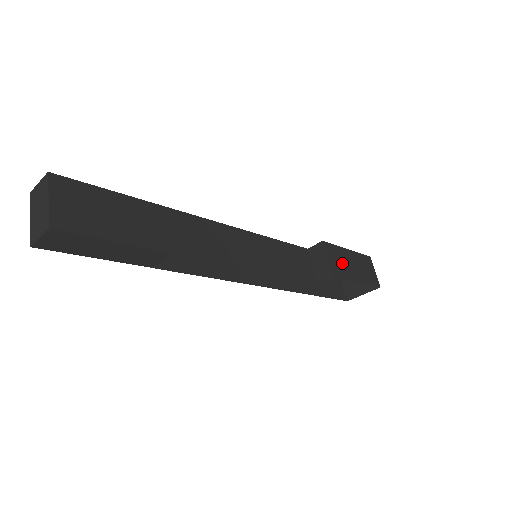
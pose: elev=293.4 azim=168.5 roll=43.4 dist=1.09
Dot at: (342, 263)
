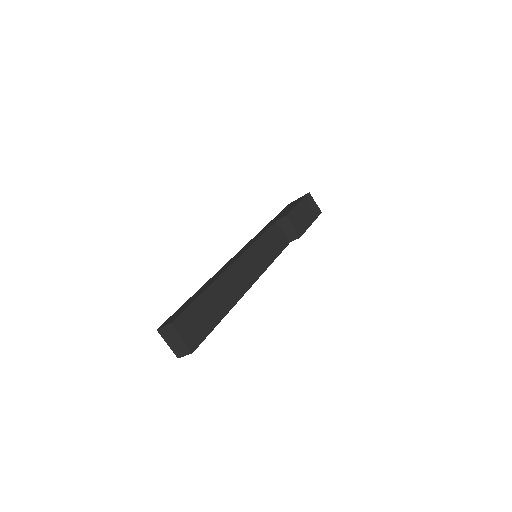
Dot at: (300, 220)
